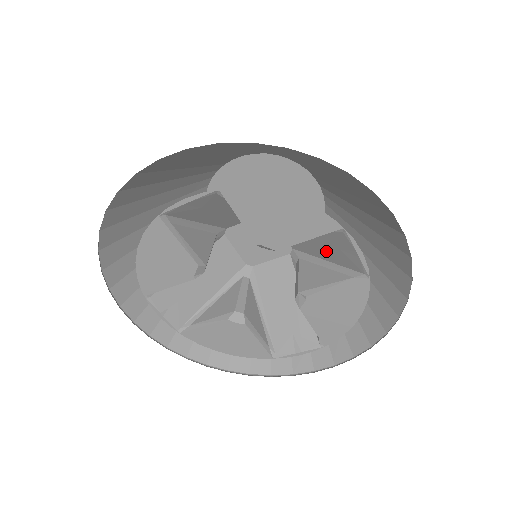
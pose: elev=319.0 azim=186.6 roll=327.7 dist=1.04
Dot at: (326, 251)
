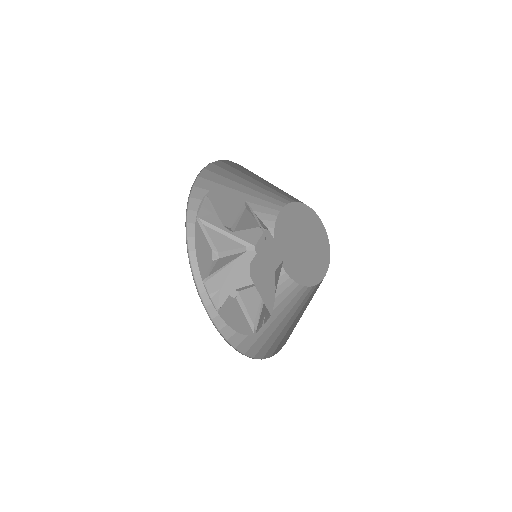
Dot at: occluded
